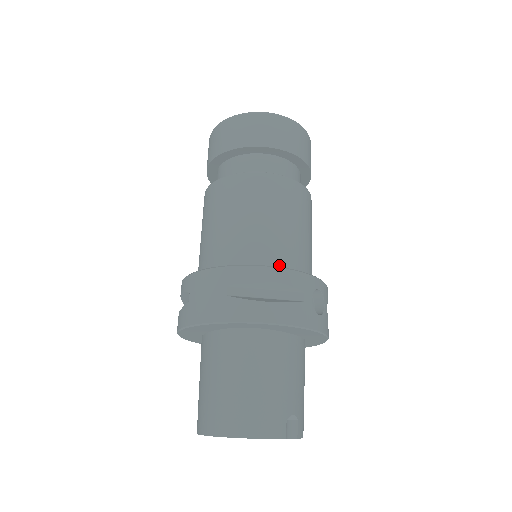
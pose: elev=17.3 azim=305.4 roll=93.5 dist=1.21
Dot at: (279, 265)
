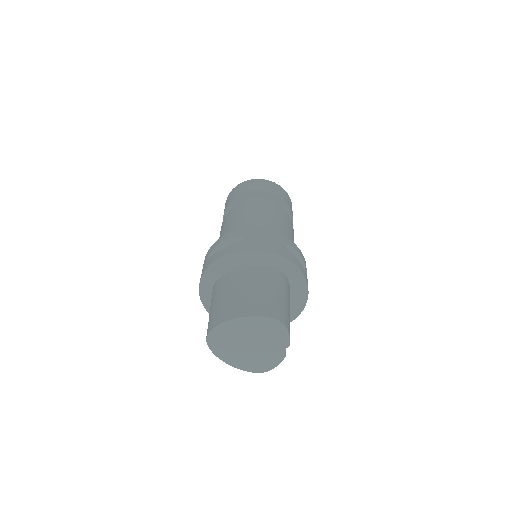
Dot at: occluded
